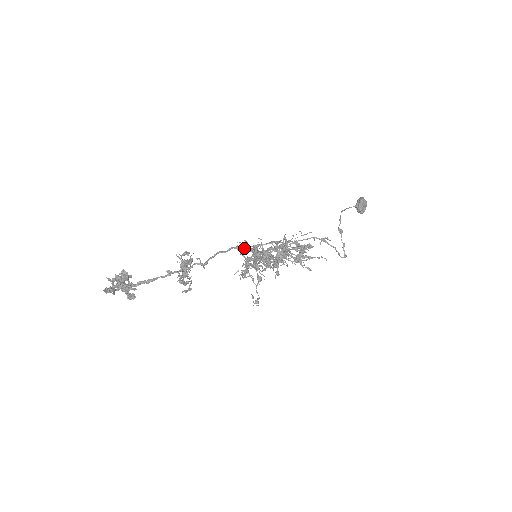
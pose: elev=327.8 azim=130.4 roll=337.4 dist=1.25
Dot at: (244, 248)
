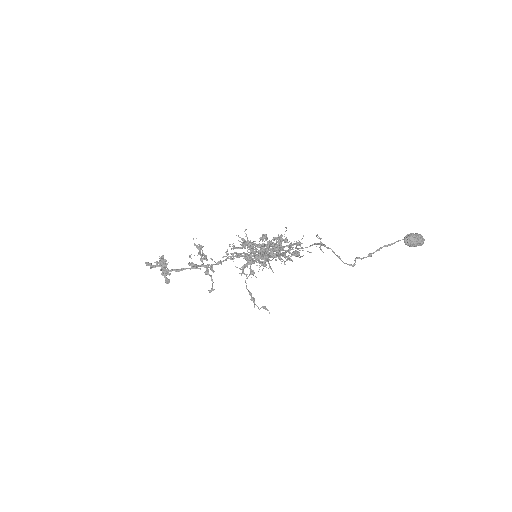
Dot at: occluded
